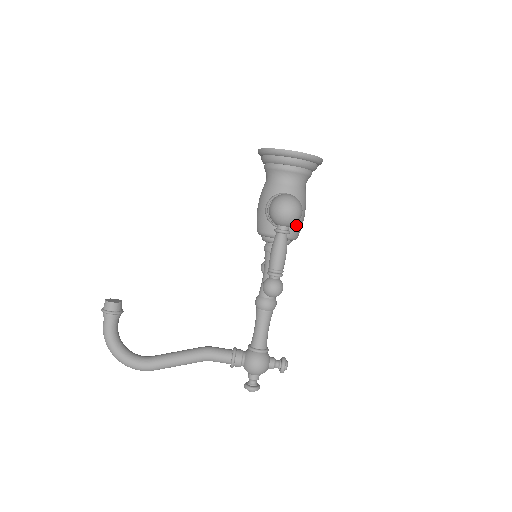
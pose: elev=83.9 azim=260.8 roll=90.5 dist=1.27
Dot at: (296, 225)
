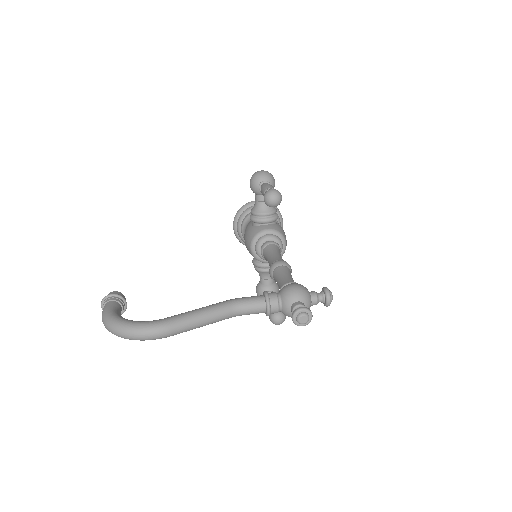
Dot at: (279, 227)
